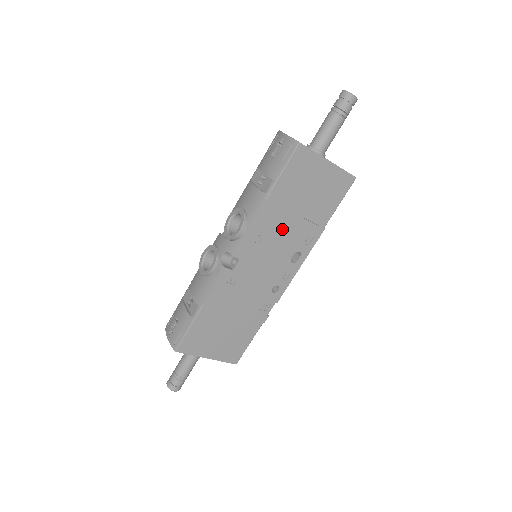
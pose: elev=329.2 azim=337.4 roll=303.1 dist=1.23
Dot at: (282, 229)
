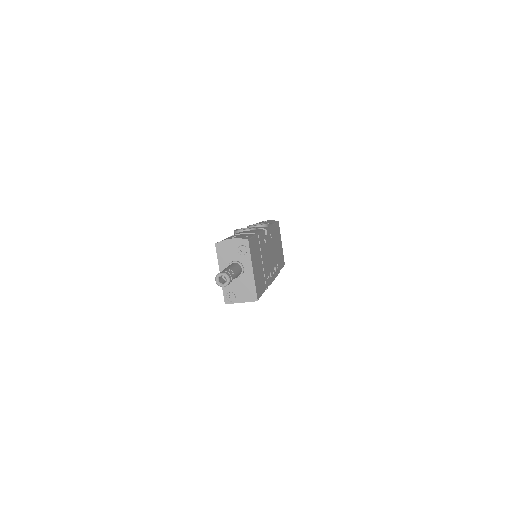
Dot at: (274, 246)
